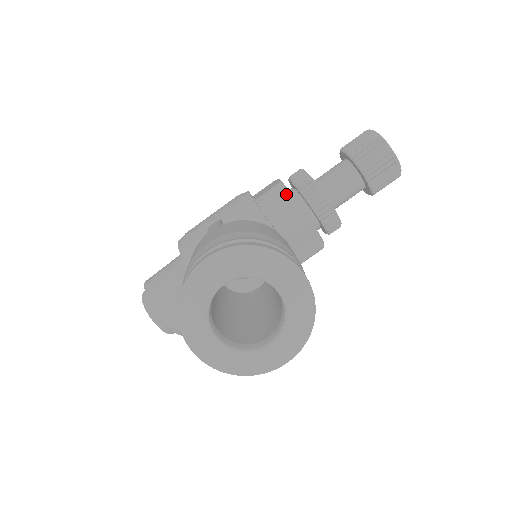
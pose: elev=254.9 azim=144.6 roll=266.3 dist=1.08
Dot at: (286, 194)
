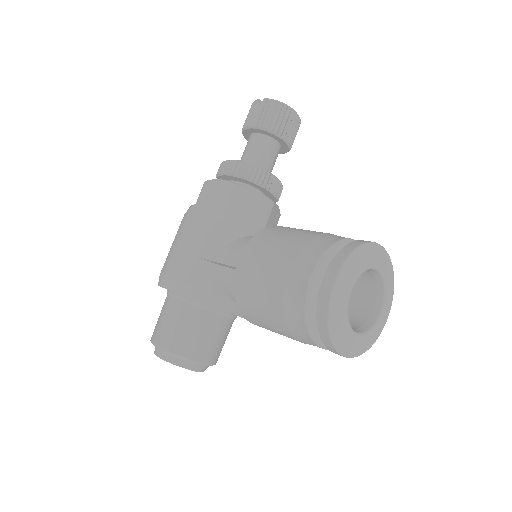
Dot at: (245, 190)
